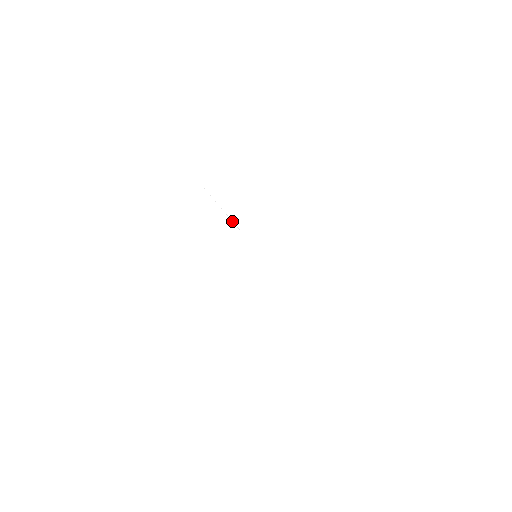
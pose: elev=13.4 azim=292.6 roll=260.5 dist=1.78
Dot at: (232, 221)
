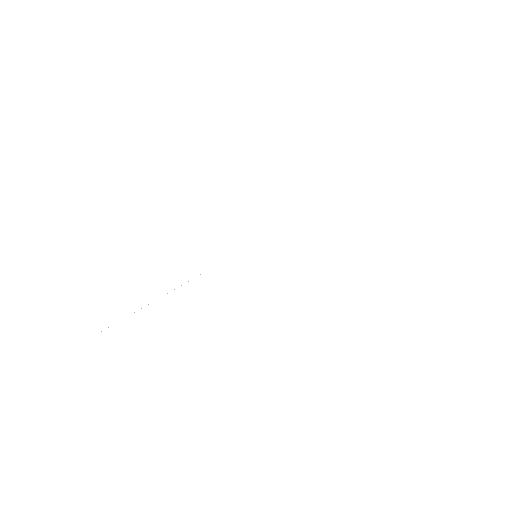
Dot at: (174, 289)
